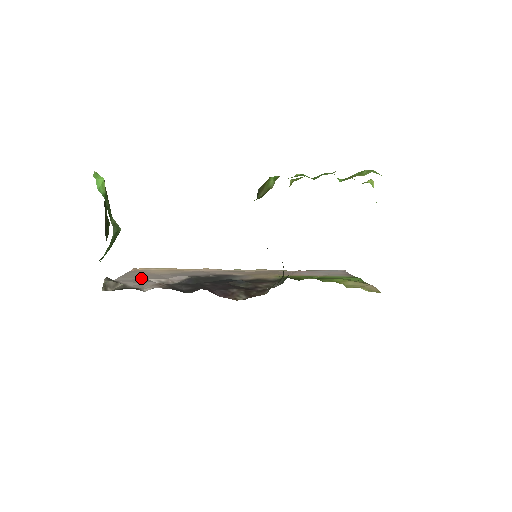
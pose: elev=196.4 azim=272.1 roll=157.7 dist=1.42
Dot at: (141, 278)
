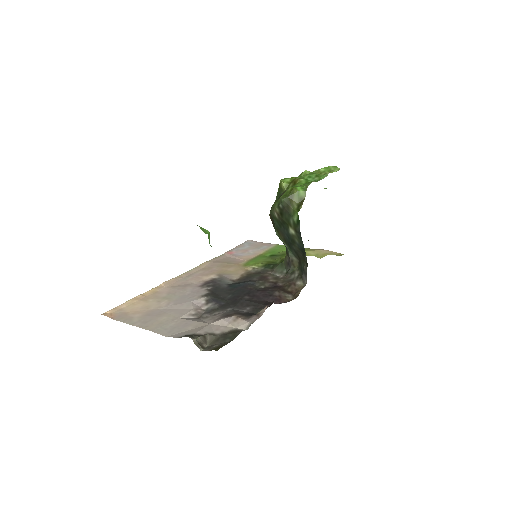
Dot at: (174, 320)
